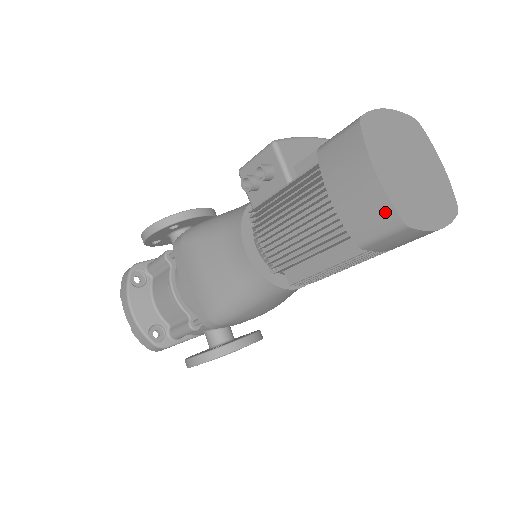
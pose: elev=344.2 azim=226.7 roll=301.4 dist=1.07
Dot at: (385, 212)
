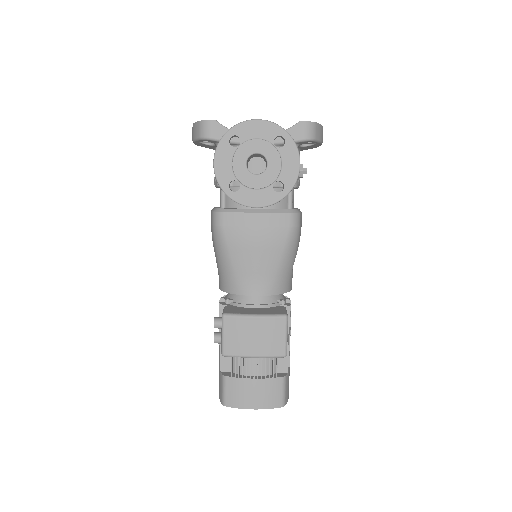
Dot at: occluded
